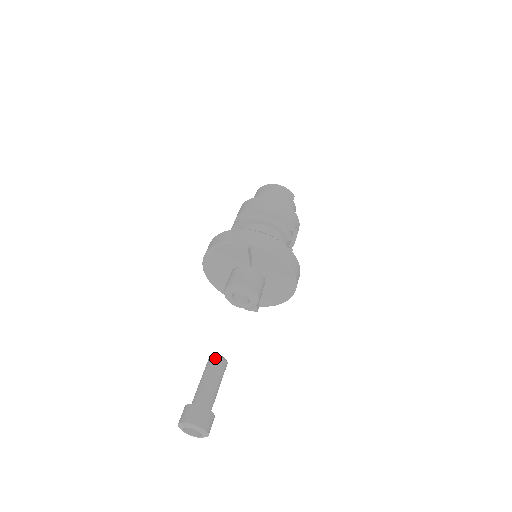
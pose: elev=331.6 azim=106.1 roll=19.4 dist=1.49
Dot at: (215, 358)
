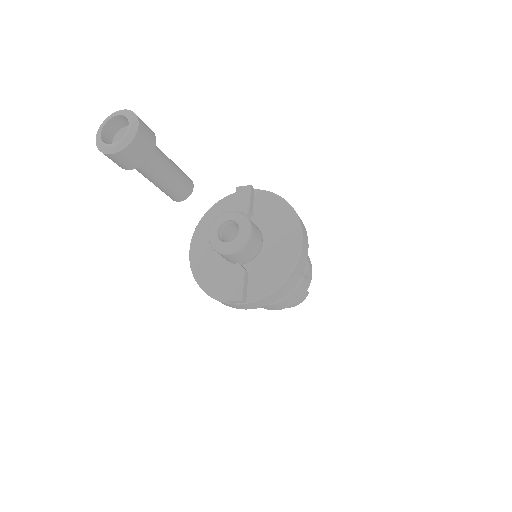
Dot at: occluded
